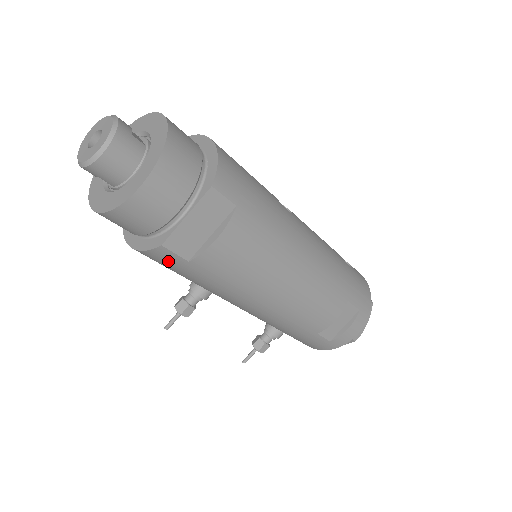
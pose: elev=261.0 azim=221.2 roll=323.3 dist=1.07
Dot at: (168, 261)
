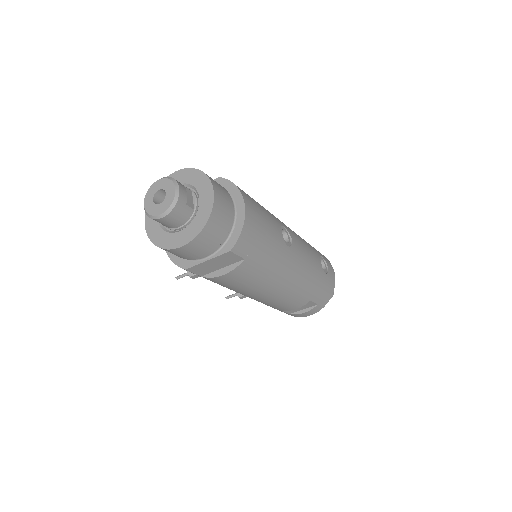
Dot at: occluded
